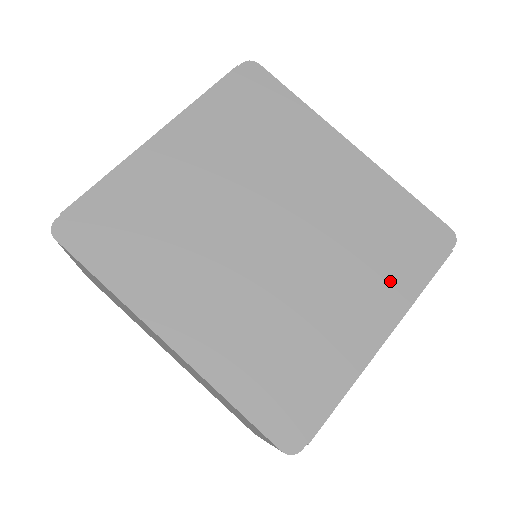
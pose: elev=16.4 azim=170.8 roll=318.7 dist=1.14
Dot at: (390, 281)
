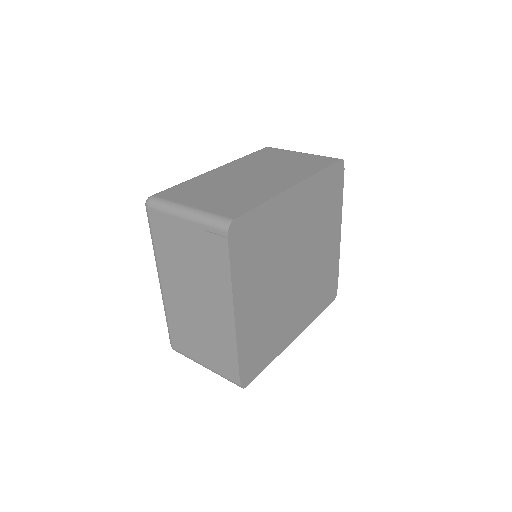
Dot at: (334, 215)
